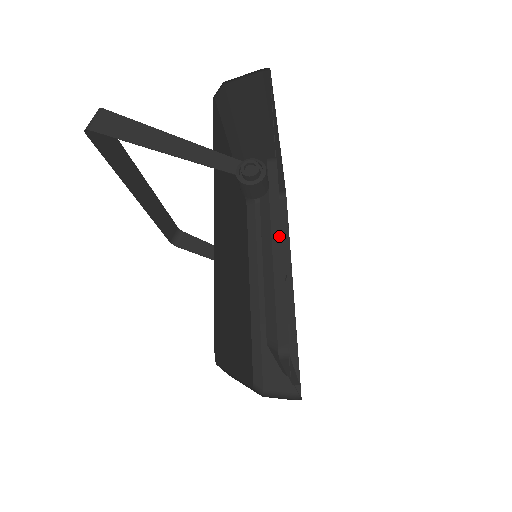
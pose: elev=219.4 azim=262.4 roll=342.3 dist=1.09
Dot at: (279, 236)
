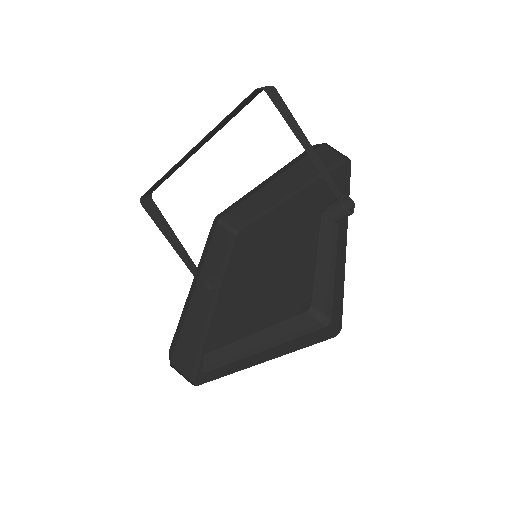
Dot at: (335, 252)
